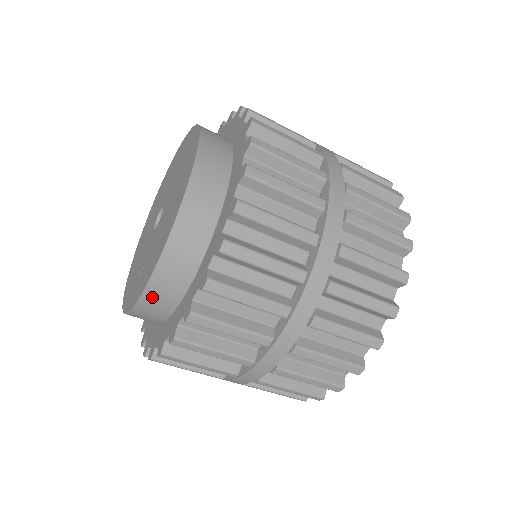
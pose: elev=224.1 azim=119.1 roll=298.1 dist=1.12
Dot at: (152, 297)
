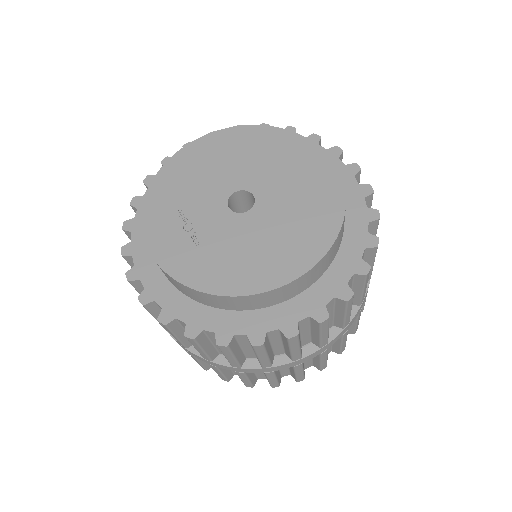
Dot at: (180, 285)
